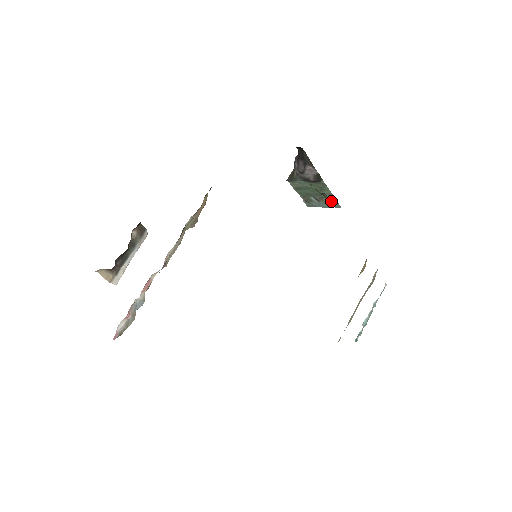
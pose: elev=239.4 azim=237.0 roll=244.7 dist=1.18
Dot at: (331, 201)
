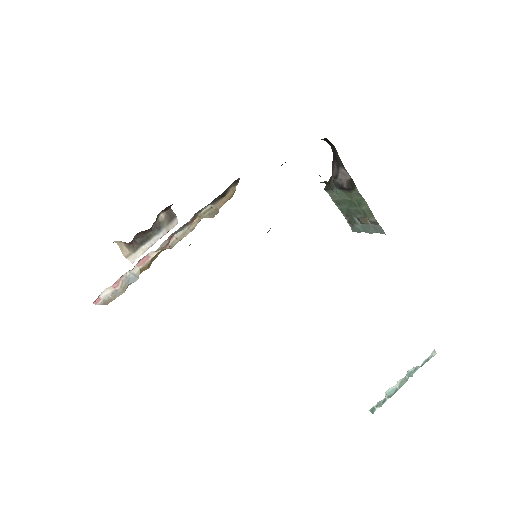
Dot at: (372, 222)
